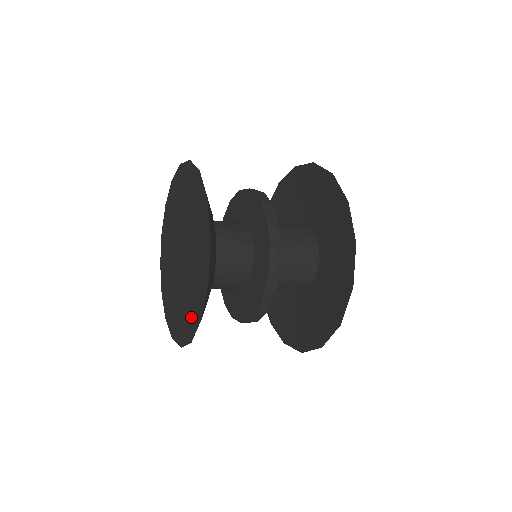
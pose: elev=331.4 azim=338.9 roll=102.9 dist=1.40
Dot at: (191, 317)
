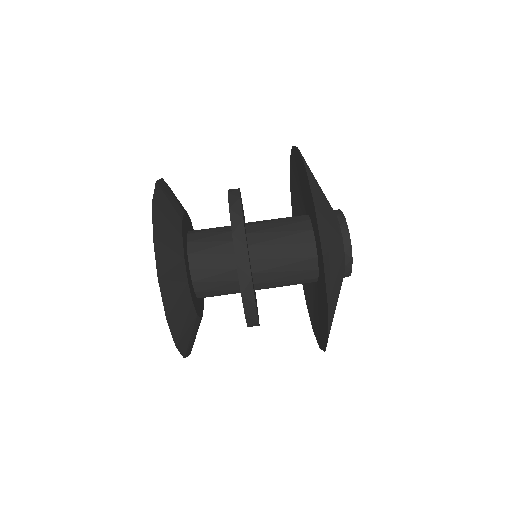
Dot at: occluded
